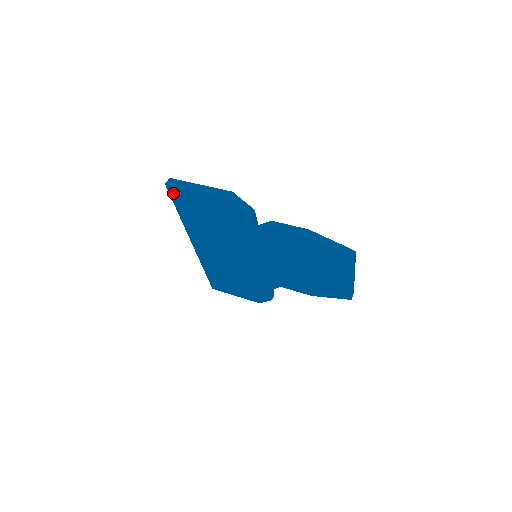
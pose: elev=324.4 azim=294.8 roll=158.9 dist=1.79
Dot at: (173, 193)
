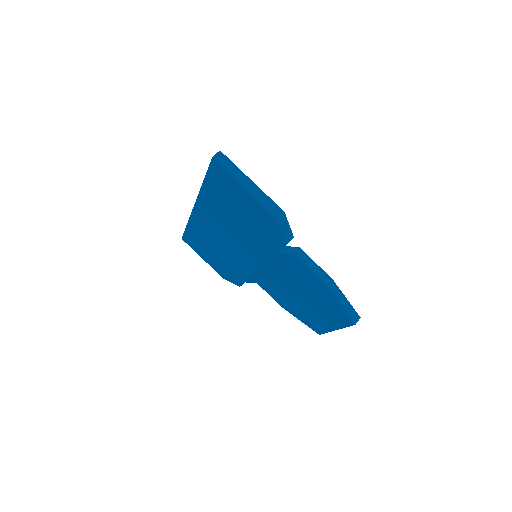
Dot at: (215, 168)
